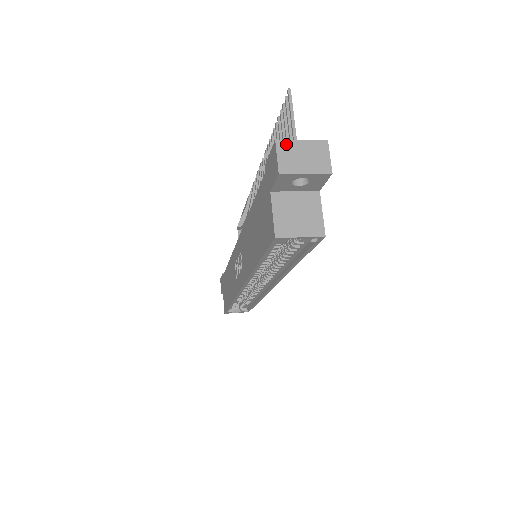
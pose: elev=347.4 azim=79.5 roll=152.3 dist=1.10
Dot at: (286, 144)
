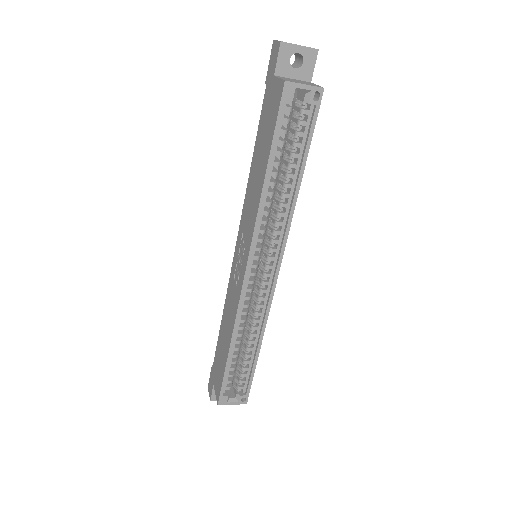
Dot at: occluded
